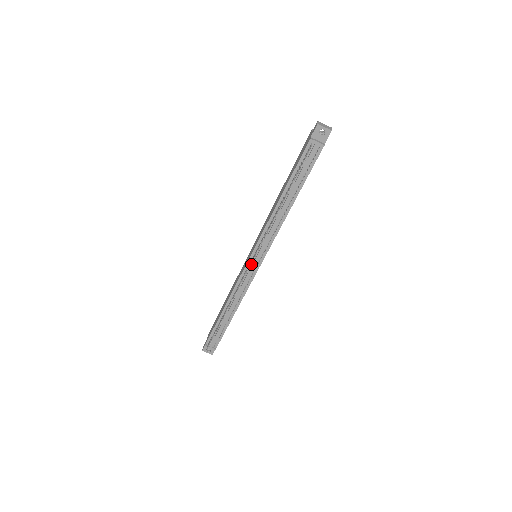
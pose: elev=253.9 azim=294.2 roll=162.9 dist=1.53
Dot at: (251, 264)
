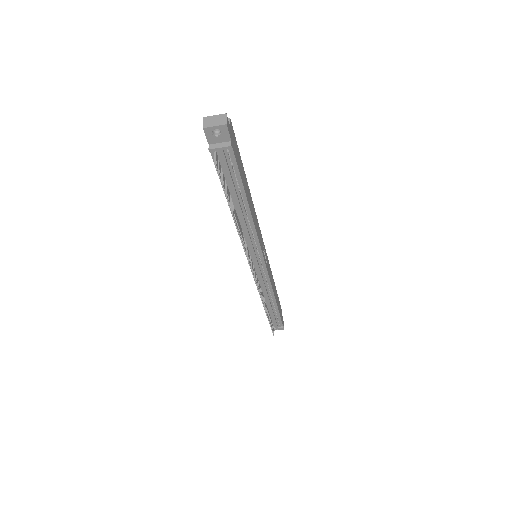
Dot at: (255, 268)
